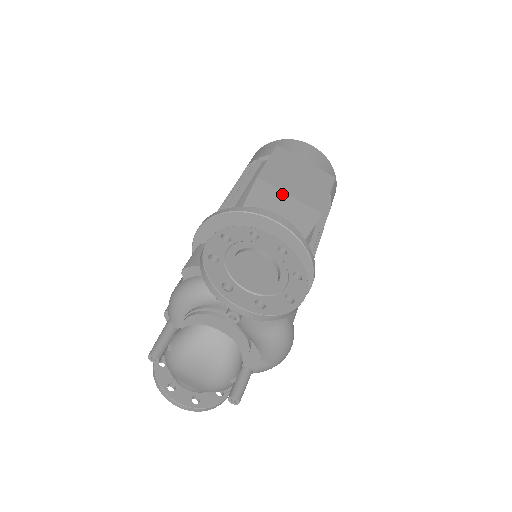
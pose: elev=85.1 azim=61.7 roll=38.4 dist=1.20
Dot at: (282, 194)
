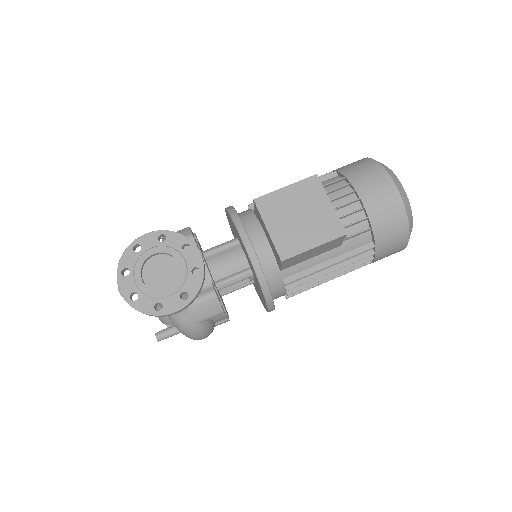
Dot at: (264, 224)
